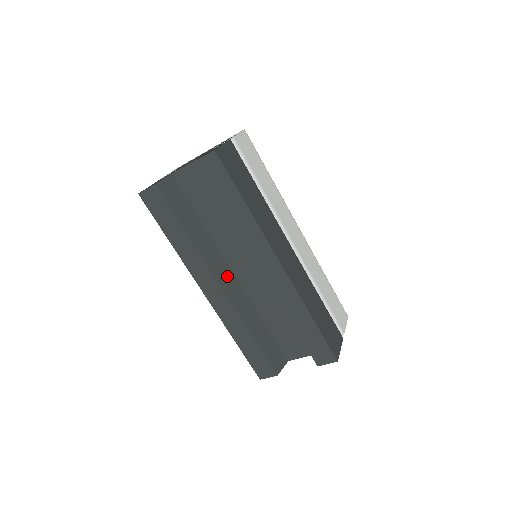
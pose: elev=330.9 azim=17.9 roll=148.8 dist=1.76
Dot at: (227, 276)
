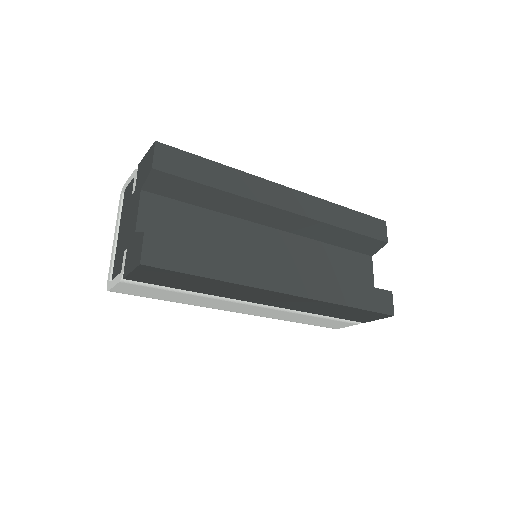
Dot at: occluded
